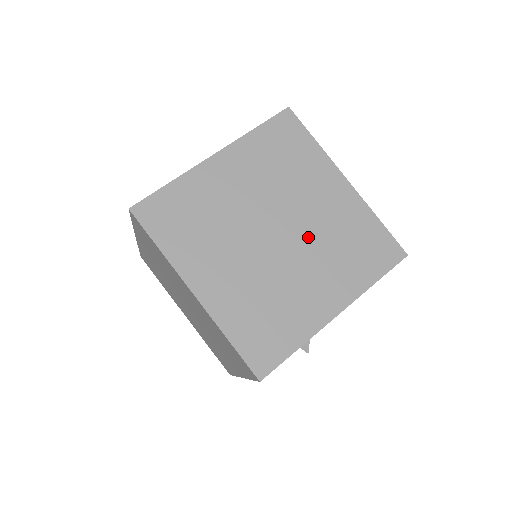
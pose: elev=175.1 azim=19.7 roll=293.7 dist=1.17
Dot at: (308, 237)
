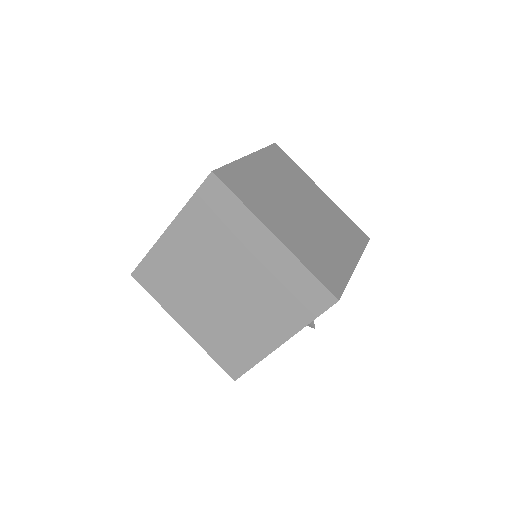
Dot at: (320, 217)
